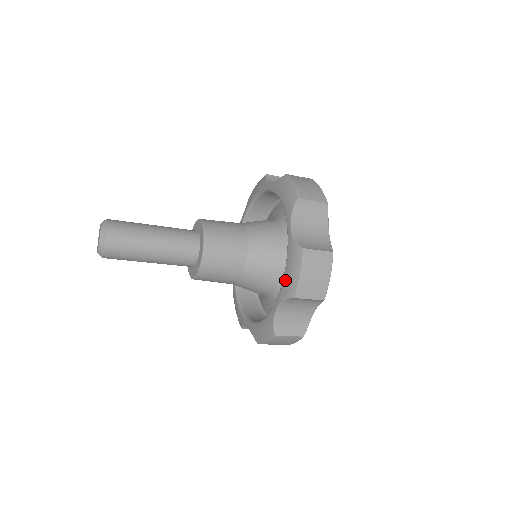
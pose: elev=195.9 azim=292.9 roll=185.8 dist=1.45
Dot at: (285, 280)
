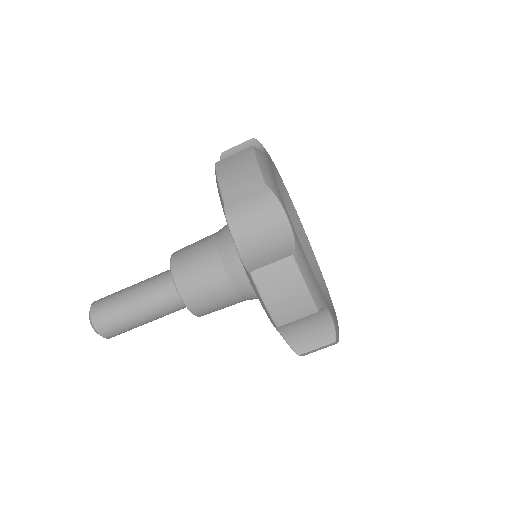
Dot at: occluded
